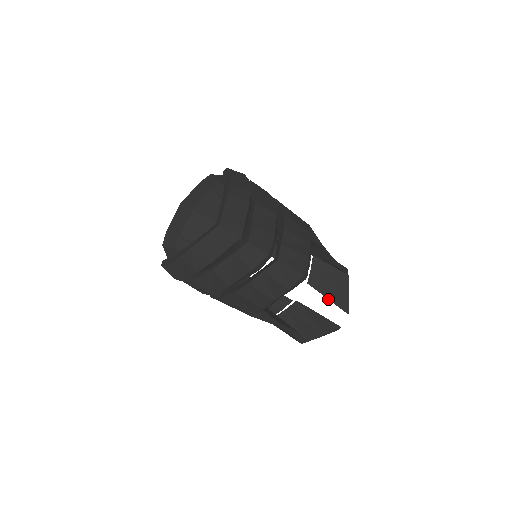
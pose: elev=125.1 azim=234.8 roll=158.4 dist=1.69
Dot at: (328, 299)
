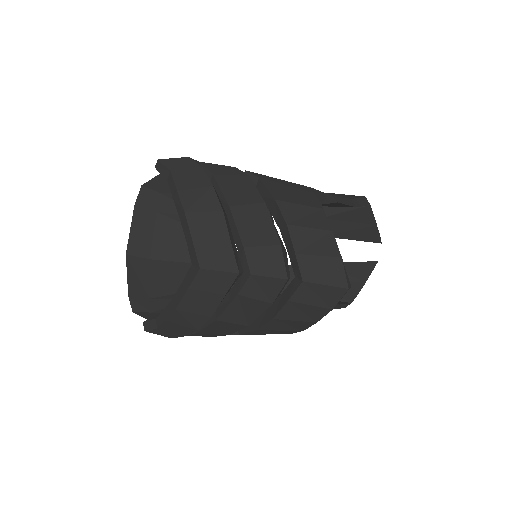
Dot at: occluded
